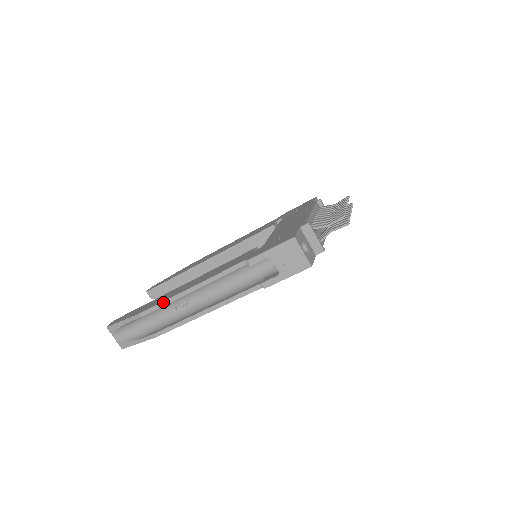
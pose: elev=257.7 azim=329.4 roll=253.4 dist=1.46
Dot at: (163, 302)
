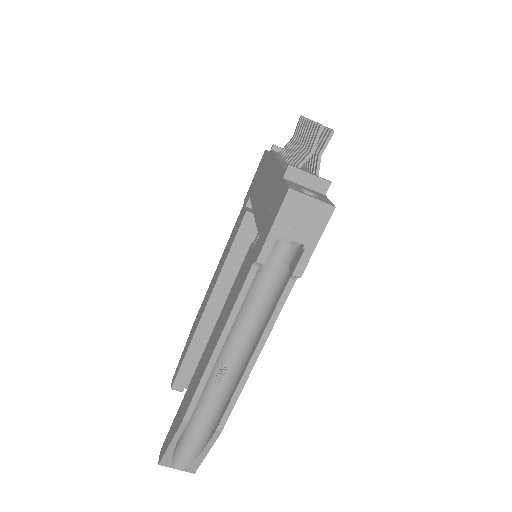
Dot at: (198, 387)
